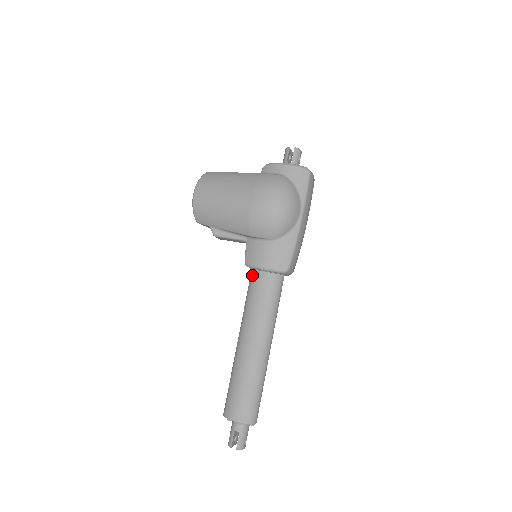
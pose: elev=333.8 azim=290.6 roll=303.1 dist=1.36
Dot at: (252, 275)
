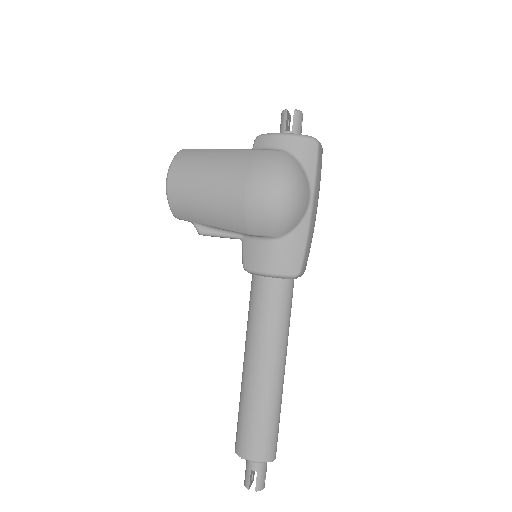
Dot at: (254, 282)
